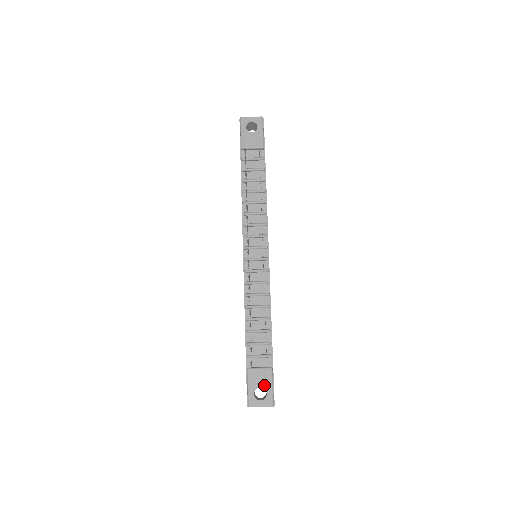
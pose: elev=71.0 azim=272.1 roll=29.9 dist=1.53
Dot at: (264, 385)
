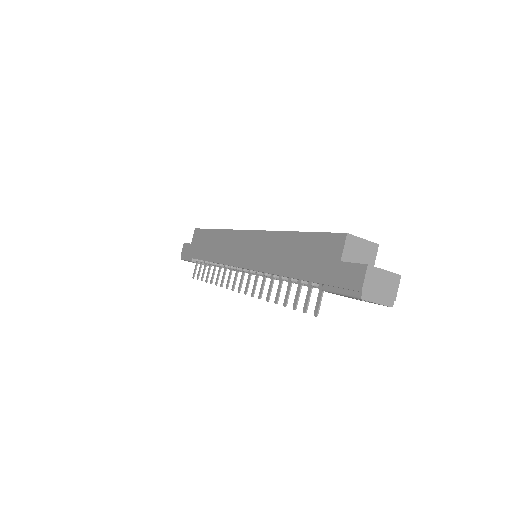
Dot at: occluded
